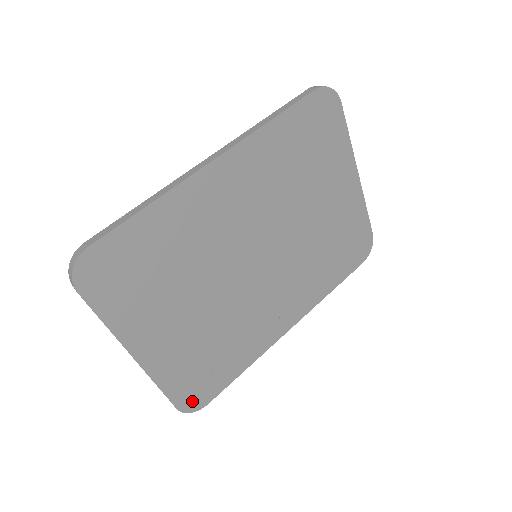
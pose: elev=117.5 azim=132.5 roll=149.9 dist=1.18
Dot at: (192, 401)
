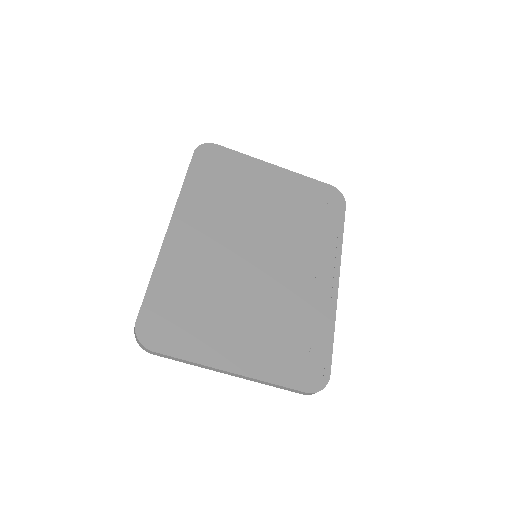
Dot at: (313, 380)
